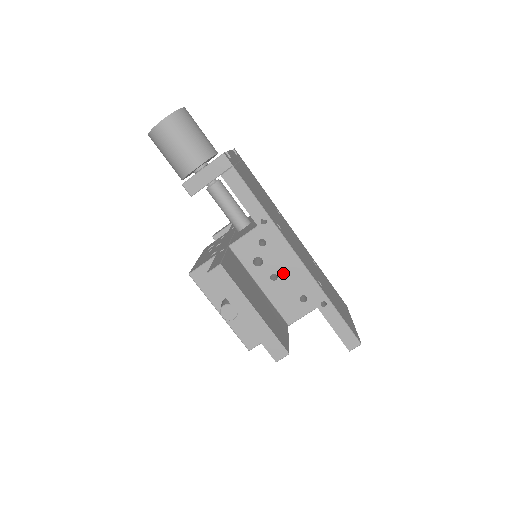
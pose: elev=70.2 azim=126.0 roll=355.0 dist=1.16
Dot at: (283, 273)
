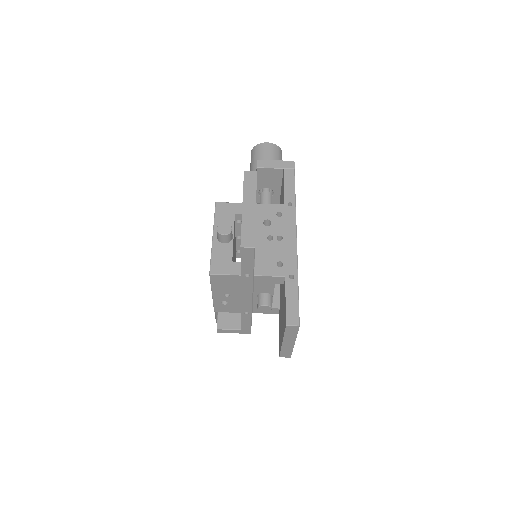
Dot at: (278, 242)
